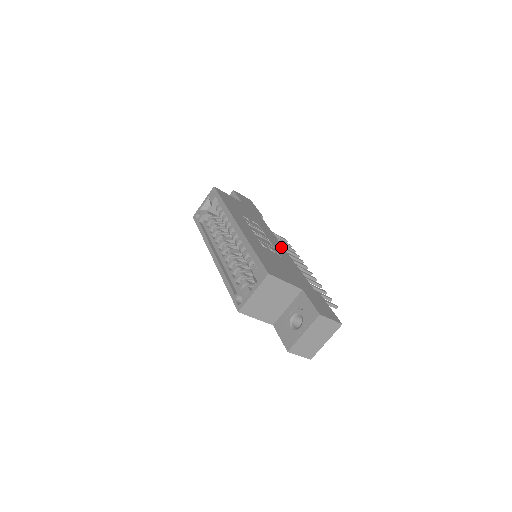
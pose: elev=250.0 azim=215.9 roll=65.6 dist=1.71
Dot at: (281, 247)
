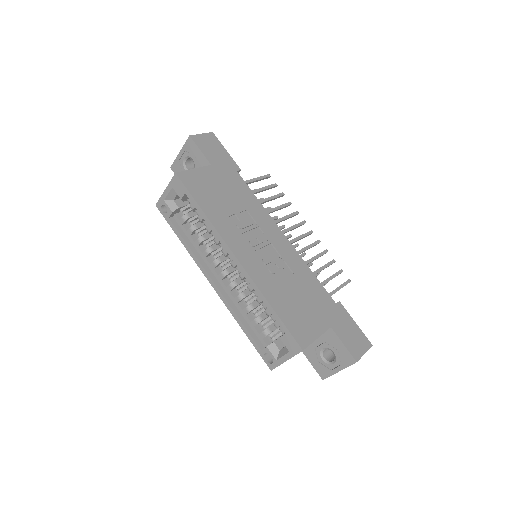
Dot at: (283, 239)
